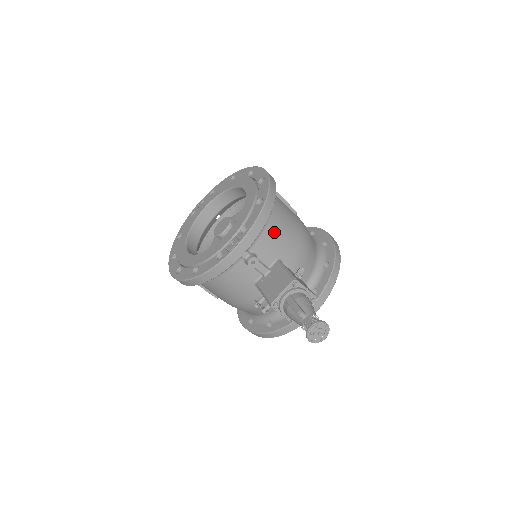
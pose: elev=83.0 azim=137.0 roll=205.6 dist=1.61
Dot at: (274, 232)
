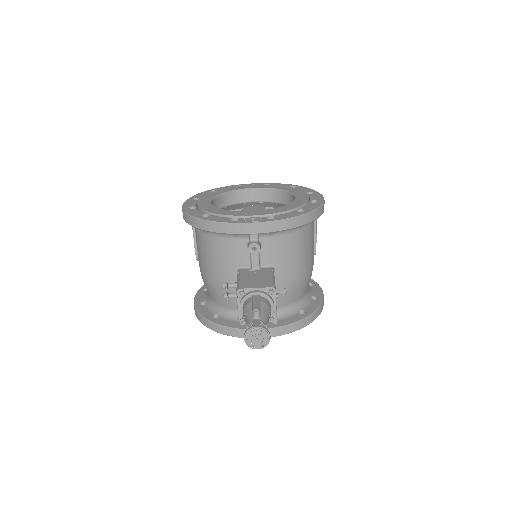
Dot at: (290, 244)
